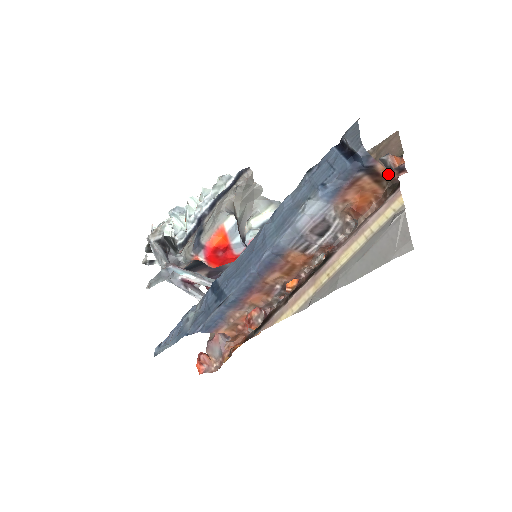
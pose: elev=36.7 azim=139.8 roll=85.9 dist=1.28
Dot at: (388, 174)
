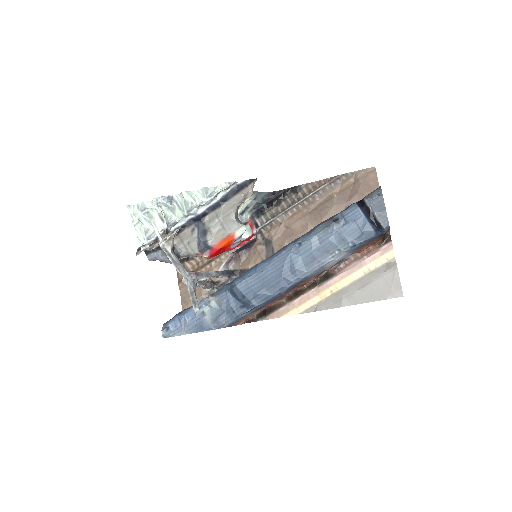
Dot at: occluded
